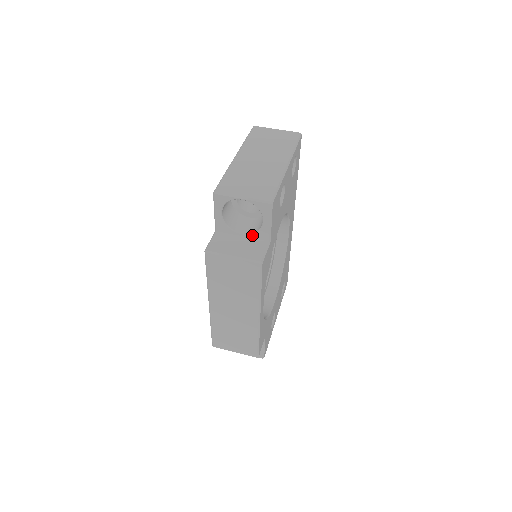
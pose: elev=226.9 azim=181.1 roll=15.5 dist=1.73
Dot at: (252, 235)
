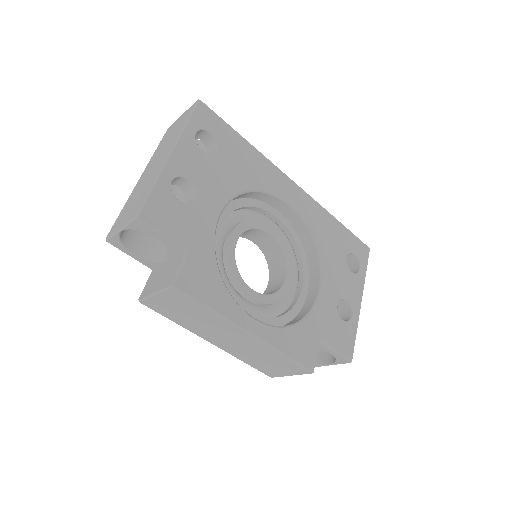
Dot at: (170, 256)
